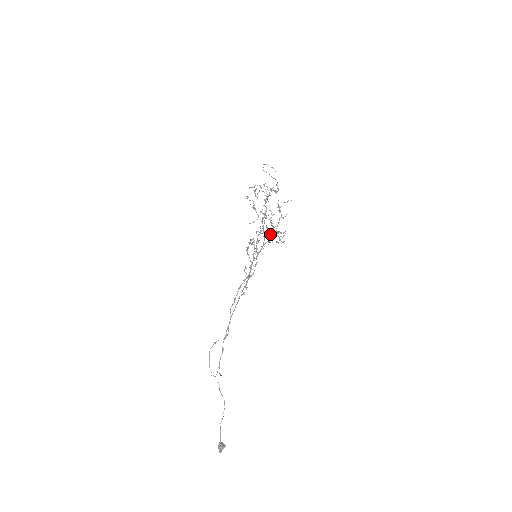
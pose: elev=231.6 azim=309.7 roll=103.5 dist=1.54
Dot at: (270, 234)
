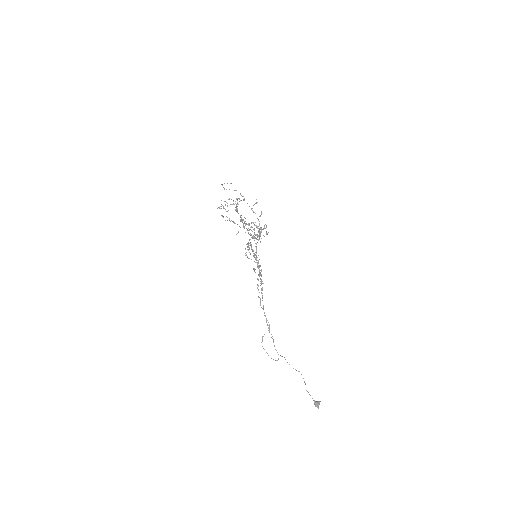
Dot at: (259, 234)
